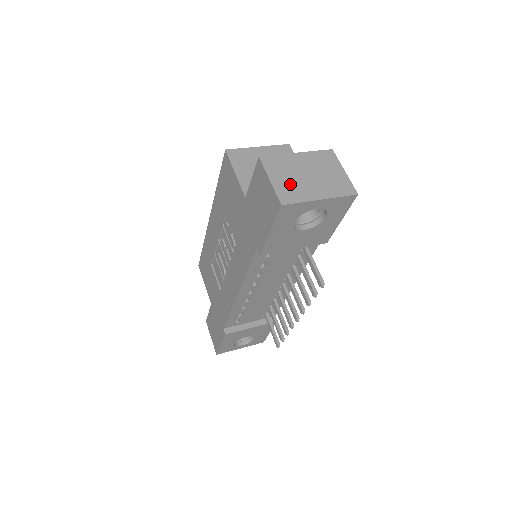
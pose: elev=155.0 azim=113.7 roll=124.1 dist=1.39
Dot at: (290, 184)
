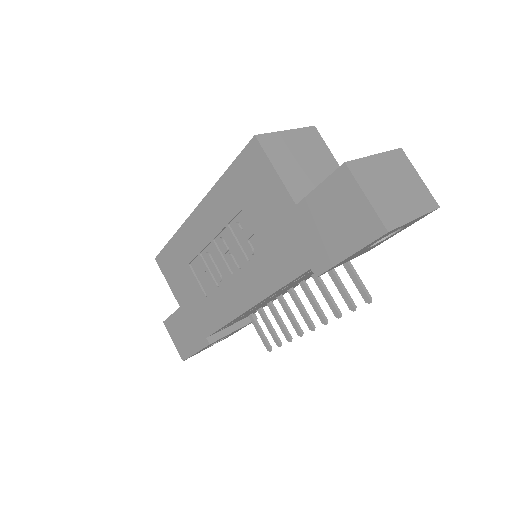
Dot at: (385, 200)
